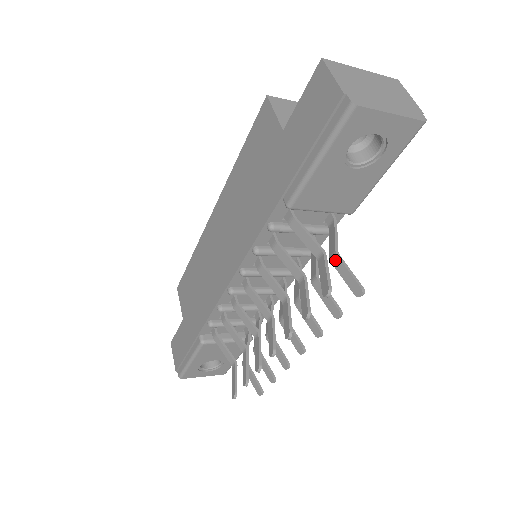
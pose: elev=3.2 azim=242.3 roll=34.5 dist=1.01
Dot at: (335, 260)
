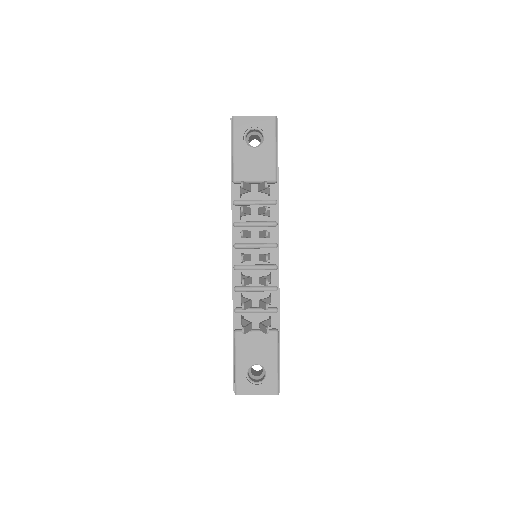
Dot at: (258, 188)
